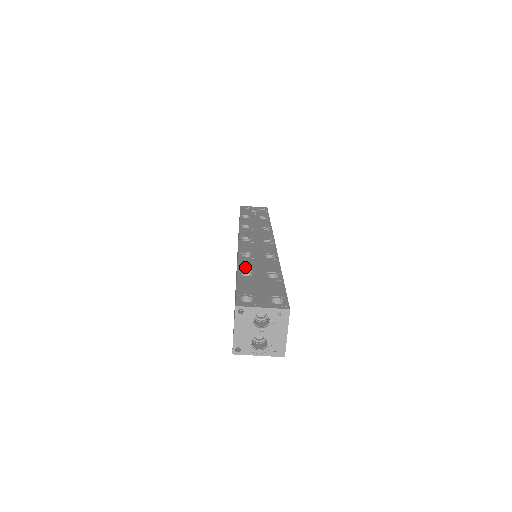
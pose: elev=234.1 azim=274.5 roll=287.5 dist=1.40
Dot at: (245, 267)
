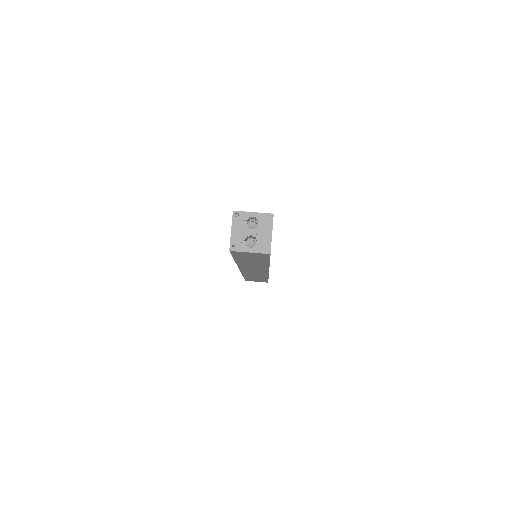
Dot at: occluded
